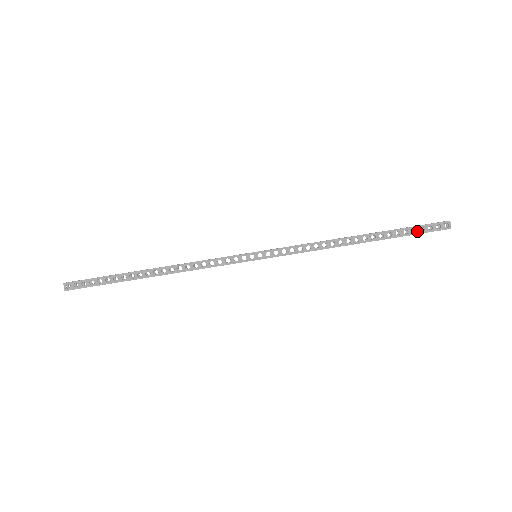
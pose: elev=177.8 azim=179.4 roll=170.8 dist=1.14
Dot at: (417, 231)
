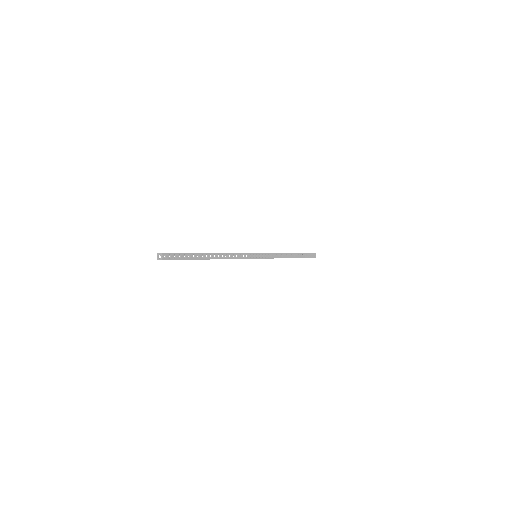
Dot at: (308, 256)
